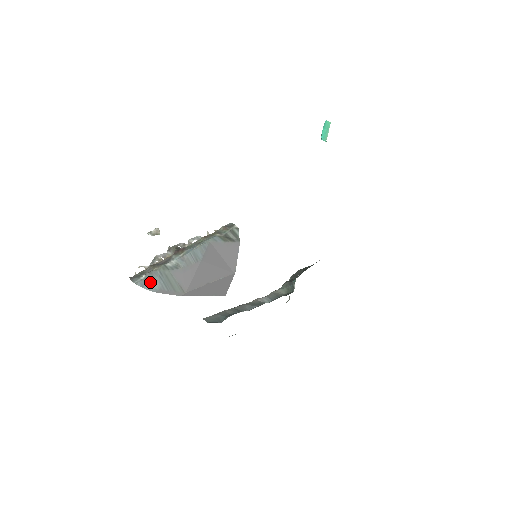
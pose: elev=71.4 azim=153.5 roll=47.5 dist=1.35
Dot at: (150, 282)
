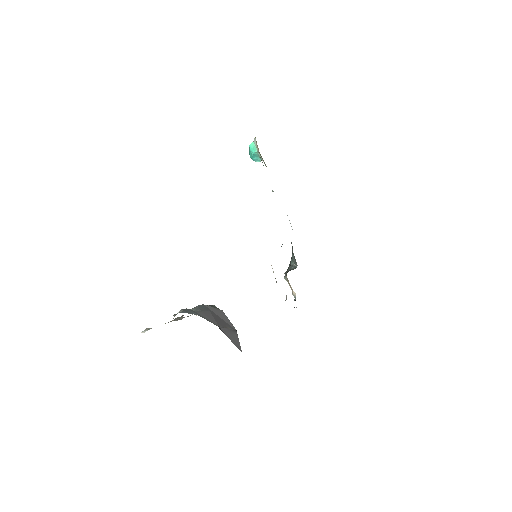
Dot at: (188, 312)
